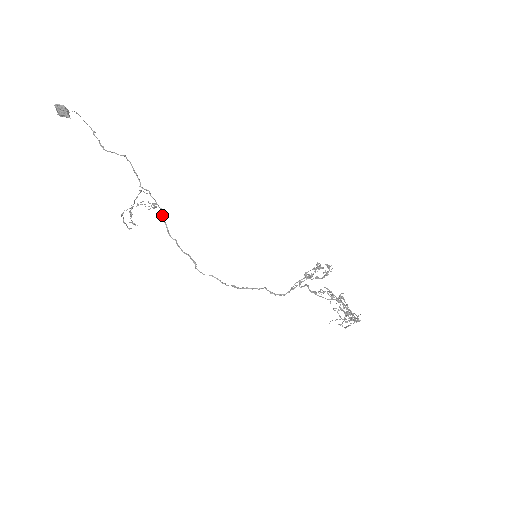
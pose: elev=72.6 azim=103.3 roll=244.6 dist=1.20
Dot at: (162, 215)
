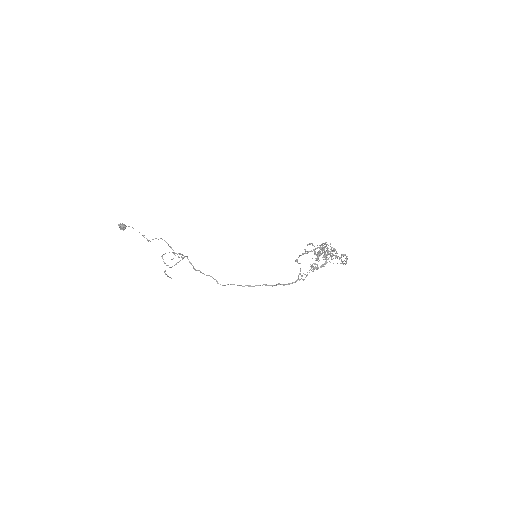
Dot at: (187, 258)
